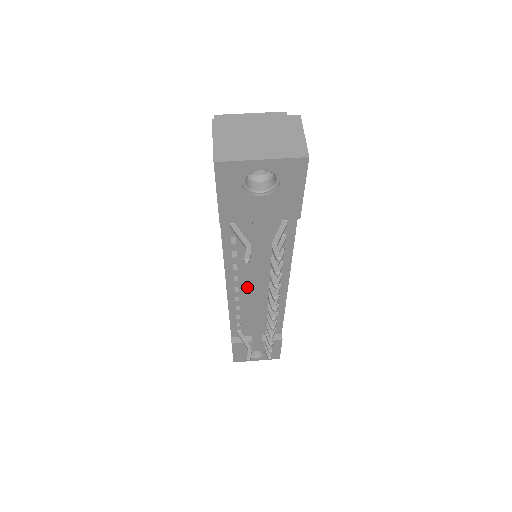
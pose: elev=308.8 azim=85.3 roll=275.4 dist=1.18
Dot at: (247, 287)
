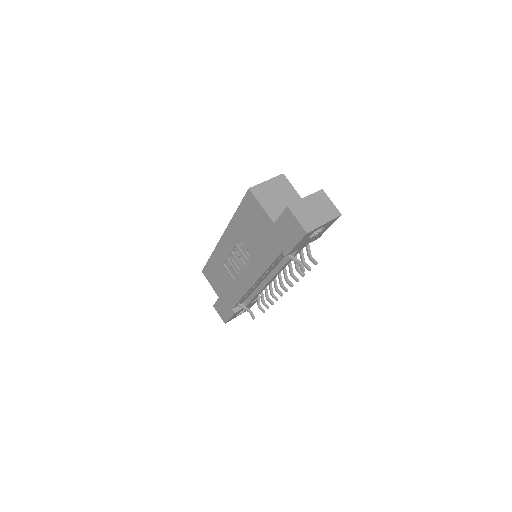
Dot at: (264, 278)
